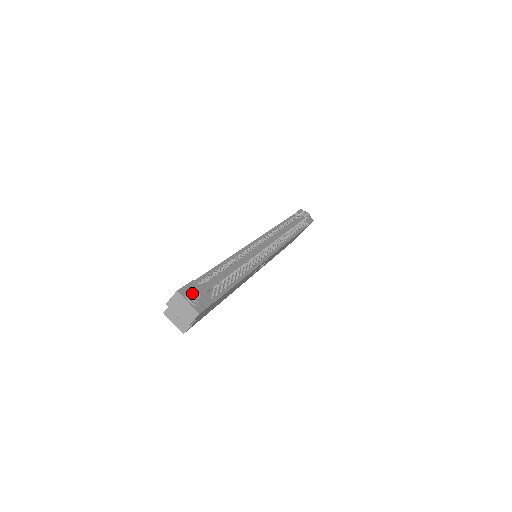
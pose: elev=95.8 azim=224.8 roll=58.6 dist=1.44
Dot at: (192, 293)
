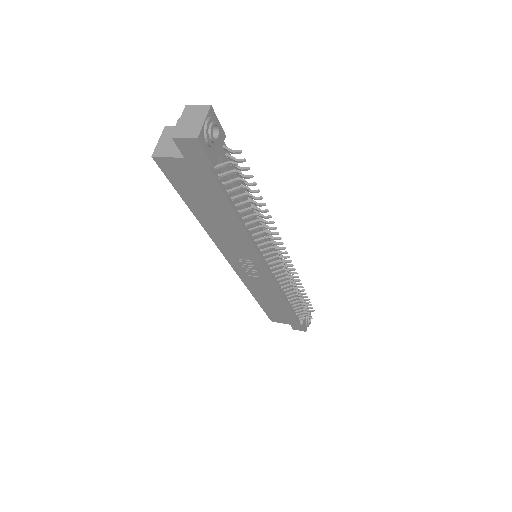
Dot at: (214, 129)
